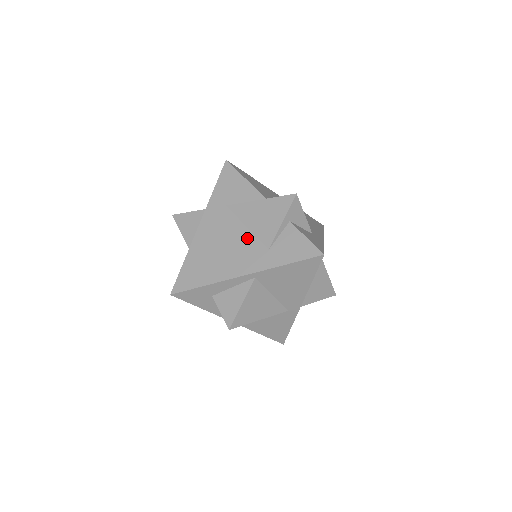
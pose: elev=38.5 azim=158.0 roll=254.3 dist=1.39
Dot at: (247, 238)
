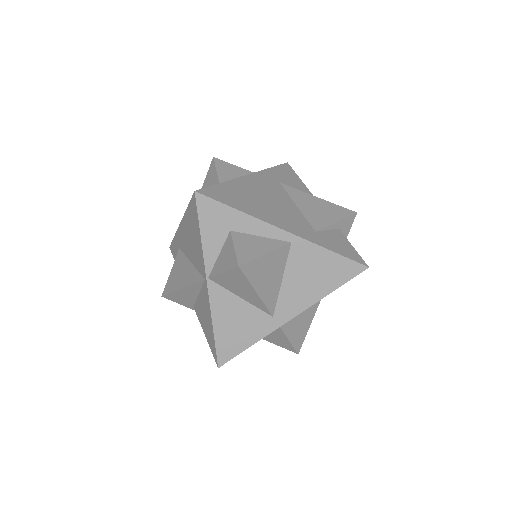
Dot at: (295, 212)
